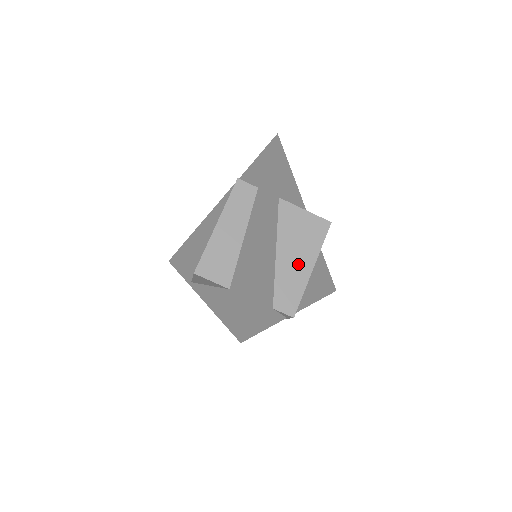
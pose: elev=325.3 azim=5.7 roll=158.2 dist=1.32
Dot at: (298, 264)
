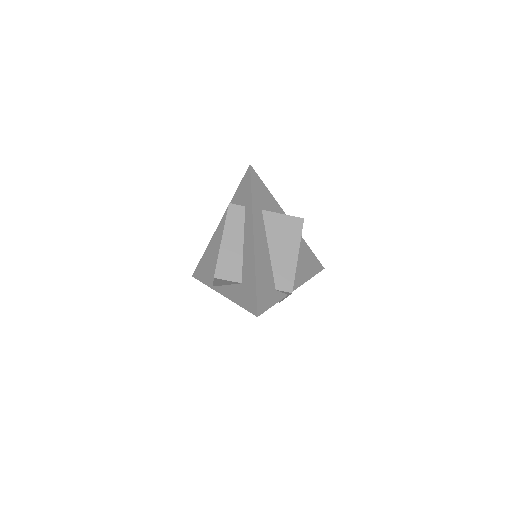
Dot at: (287, 254)
